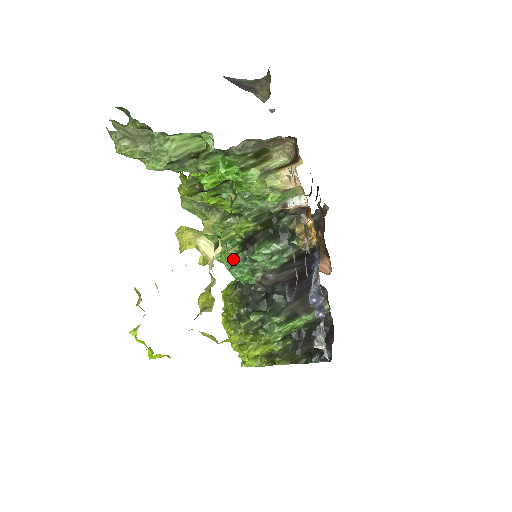
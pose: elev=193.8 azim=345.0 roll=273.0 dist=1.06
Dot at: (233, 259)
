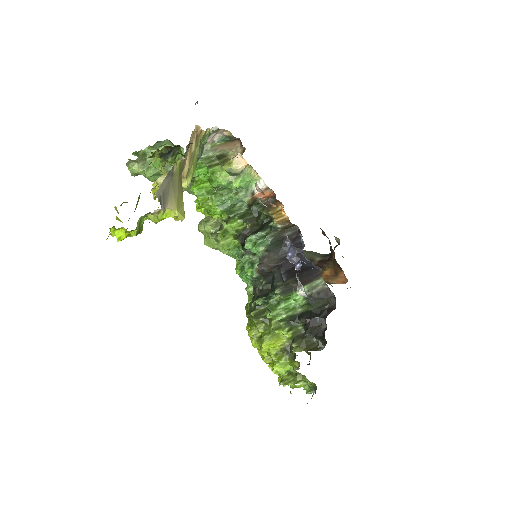
Dot at: (242, 267)
